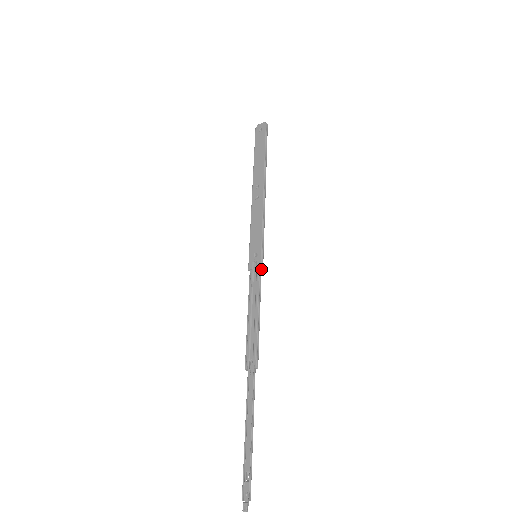
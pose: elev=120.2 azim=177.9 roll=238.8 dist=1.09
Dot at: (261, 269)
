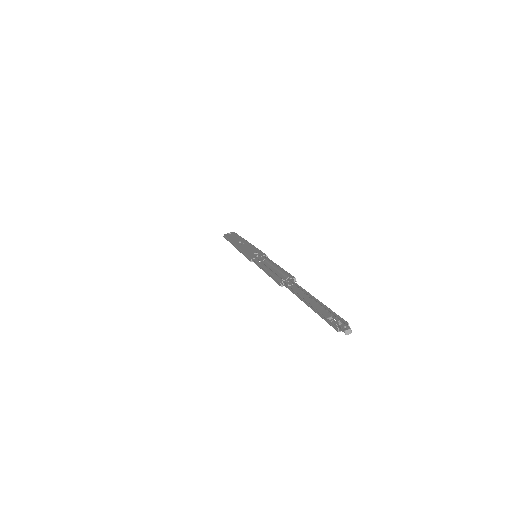
Dot at: occluded
